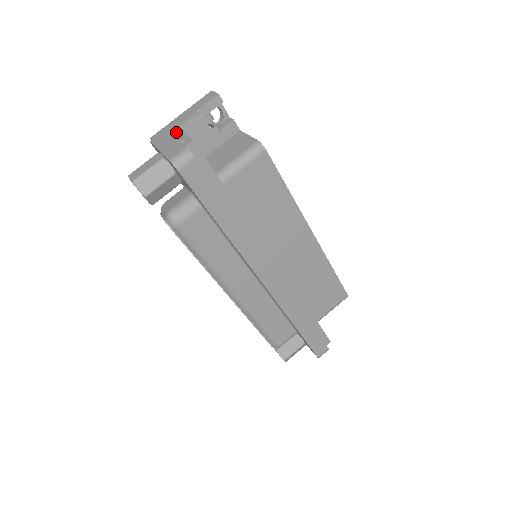
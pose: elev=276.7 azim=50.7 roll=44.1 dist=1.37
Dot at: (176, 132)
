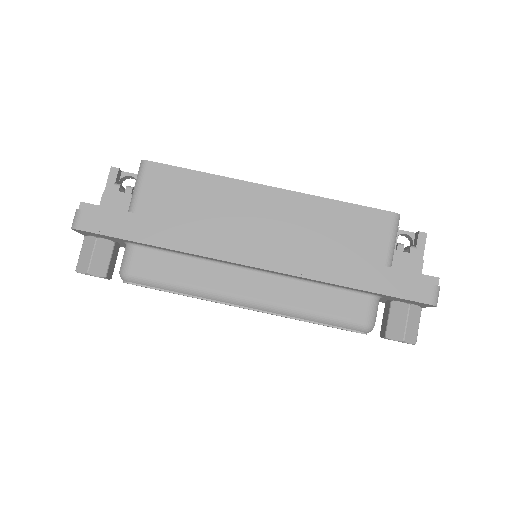
Dot at: occluded
